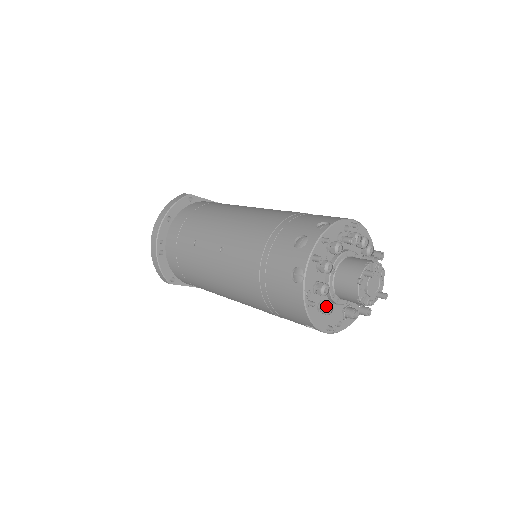
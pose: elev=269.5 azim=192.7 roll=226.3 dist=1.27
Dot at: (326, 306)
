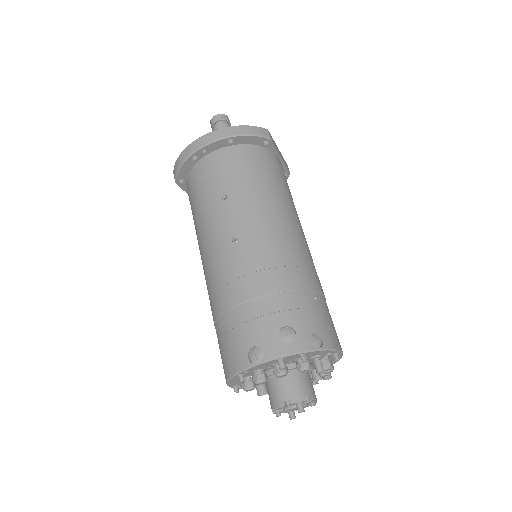
Dot at: (249, 387)
